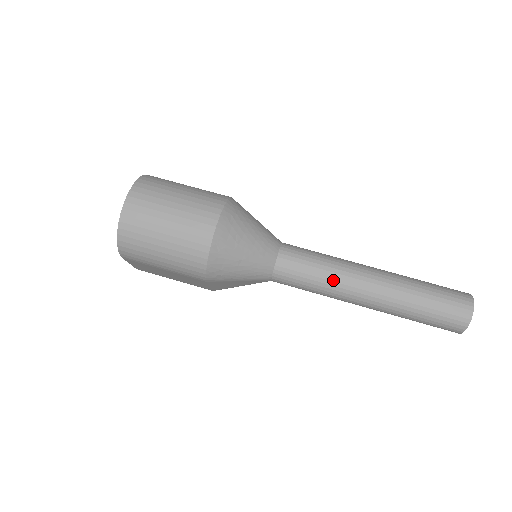
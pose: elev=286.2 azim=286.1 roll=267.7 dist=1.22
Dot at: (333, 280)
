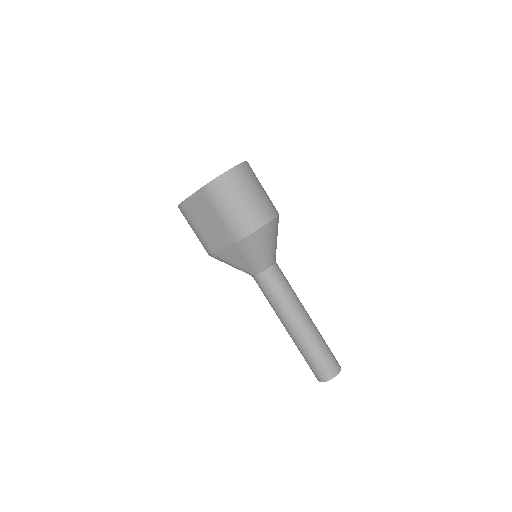
Dot at: (290, 301)
